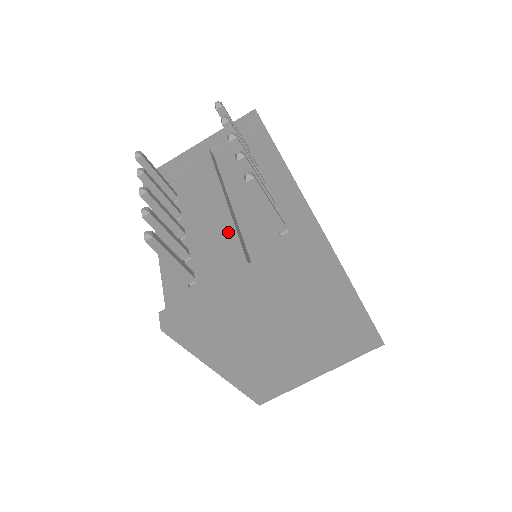
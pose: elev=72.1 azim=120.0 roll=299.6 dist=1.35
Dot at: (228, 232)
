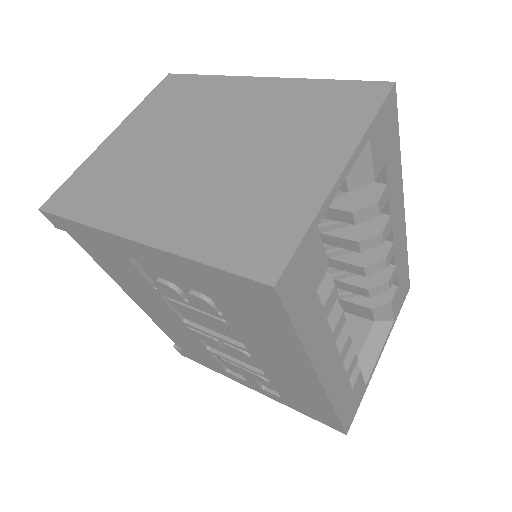
Dot at: occluded
